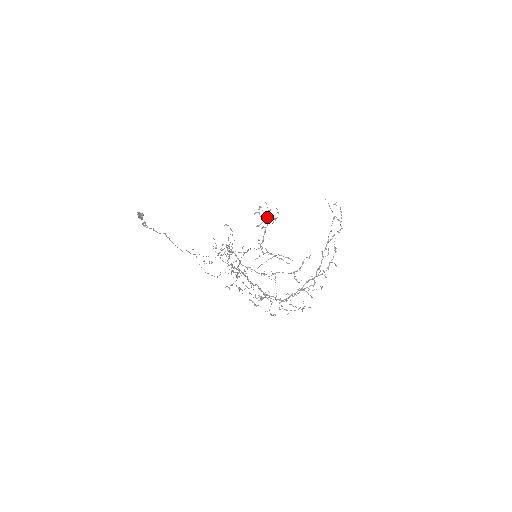
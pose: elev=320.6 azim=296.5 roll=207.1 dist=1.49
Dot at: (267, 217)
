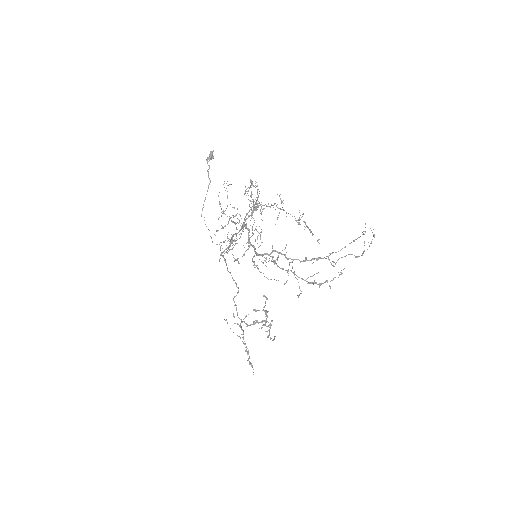
Dot at: occluded
